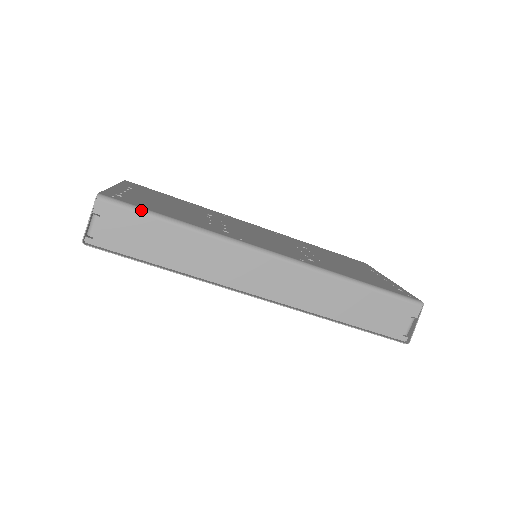
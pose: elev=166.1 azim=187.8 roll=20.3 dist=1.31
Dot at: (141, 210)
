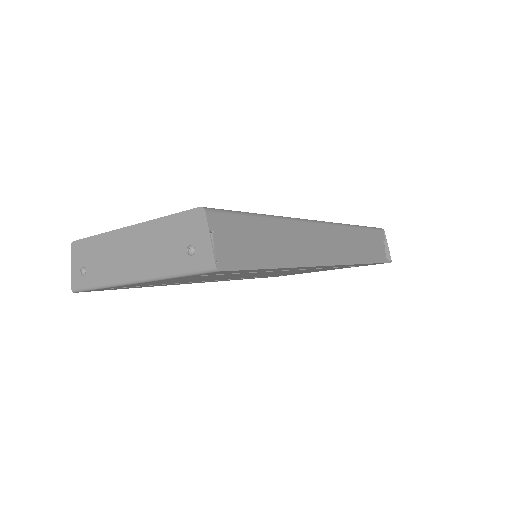
Dot at: (239, 212)
